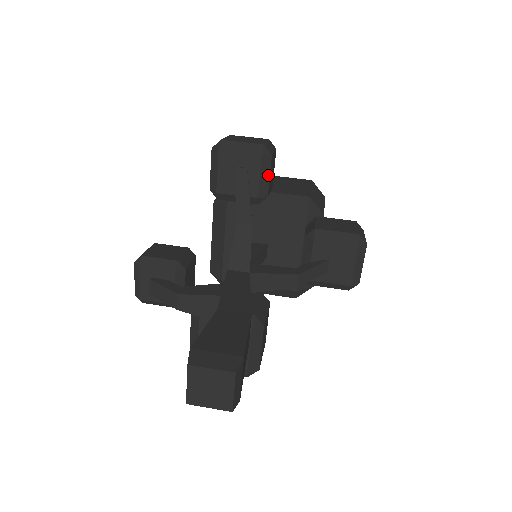
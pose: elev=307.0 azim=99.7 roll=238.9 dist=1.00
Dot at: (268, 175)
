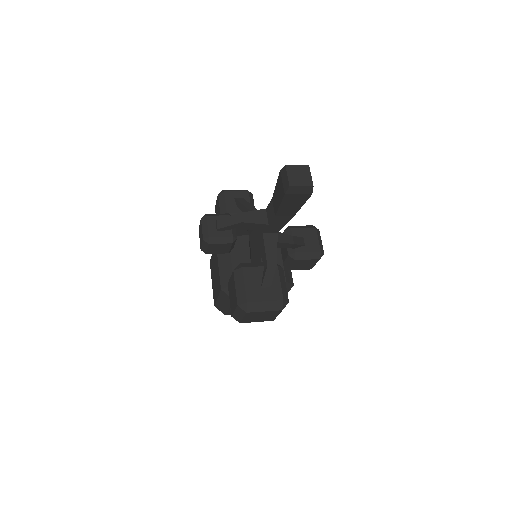
Dot at: (253, 204)
